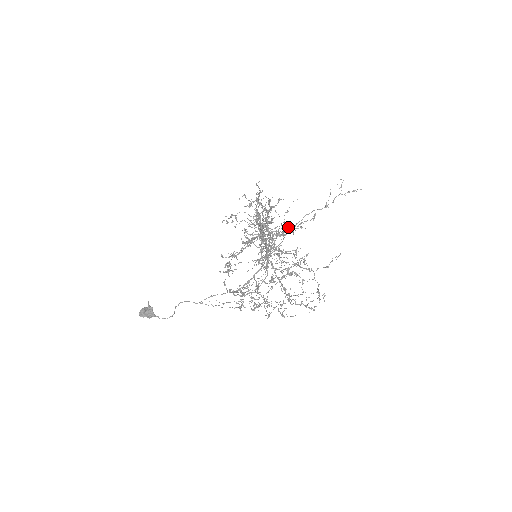
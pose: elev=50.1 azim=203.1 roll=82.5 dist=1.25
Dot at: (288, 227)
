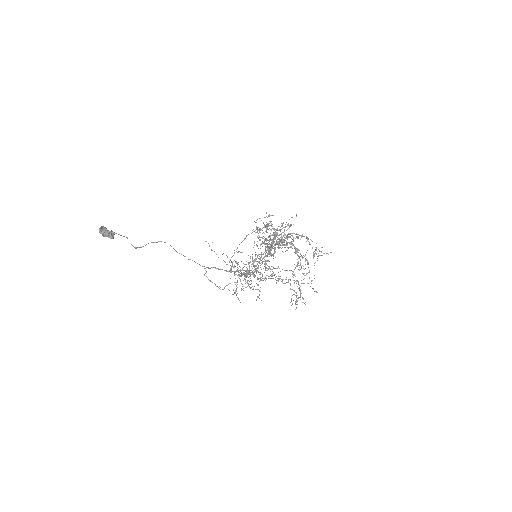
Dot at: occluded
